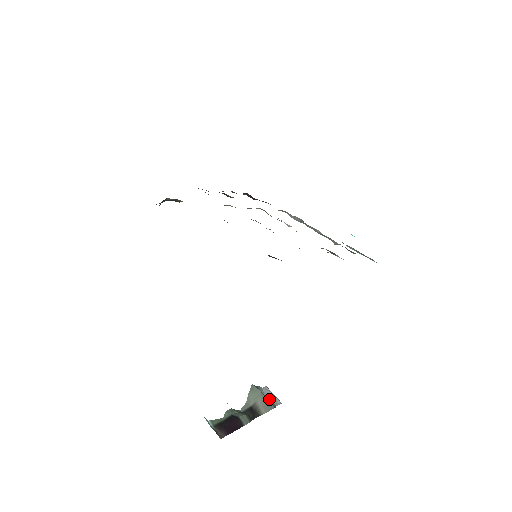
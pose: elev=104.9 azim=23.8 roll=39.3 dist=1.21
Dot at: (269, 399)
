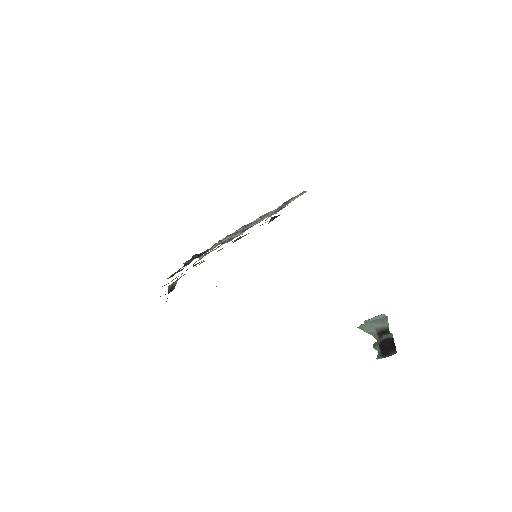
Dot at: occluded
